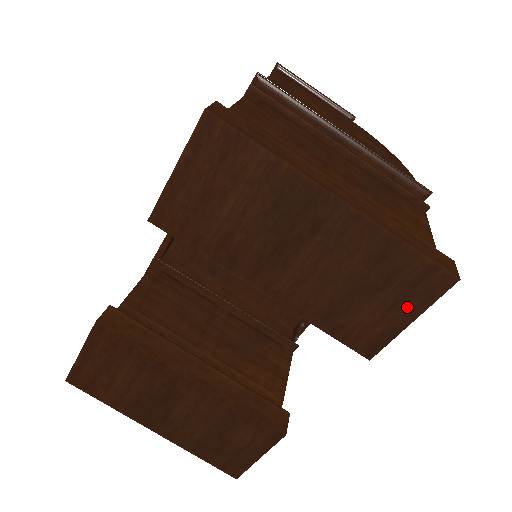
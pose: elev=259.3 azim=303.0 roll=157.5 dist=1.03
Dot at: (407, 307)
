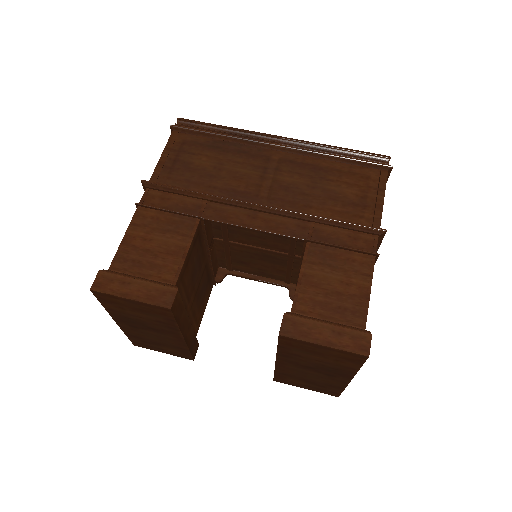
Dot at: (312, 389)
